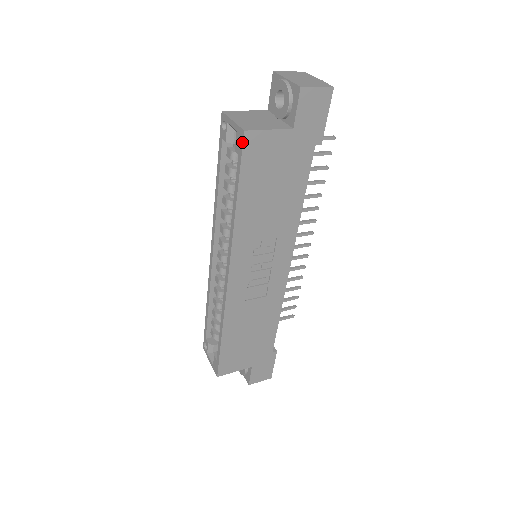
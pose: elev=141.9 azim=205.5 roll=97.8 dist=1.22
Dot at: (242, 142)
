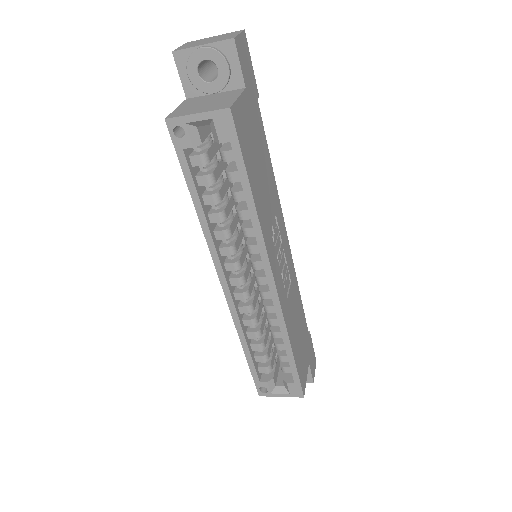
Dot at: (232, 123)
